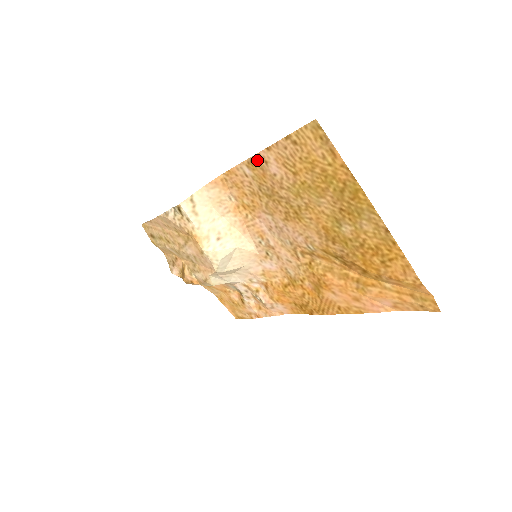
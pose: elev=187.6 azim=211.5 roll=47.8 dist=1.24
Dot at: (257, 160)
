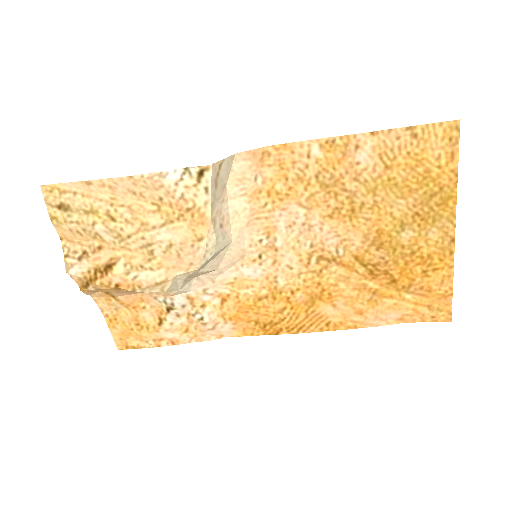
Dot at: (345, 142)
